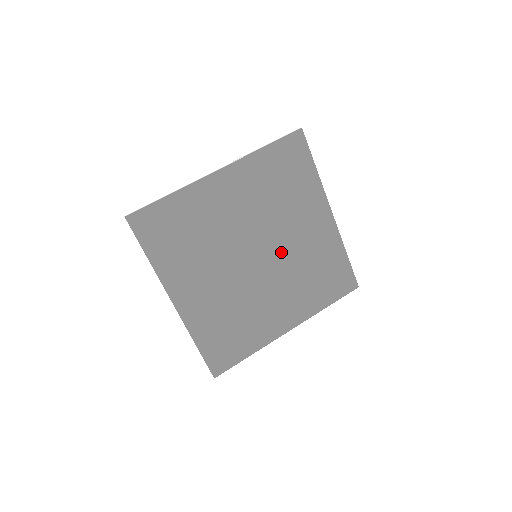
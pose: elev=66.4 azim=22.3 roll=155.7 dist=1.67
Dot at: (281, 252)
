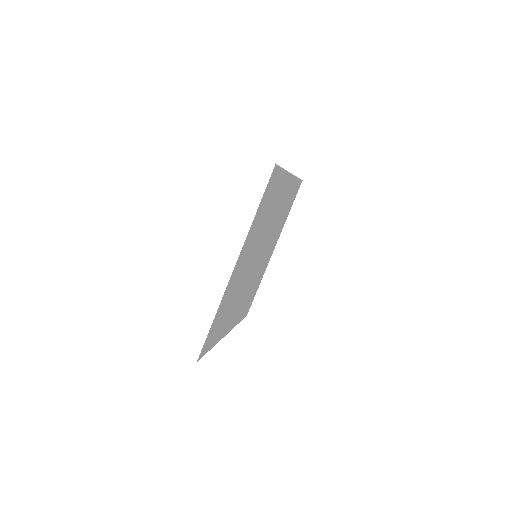
Dot at: (257, 262)
